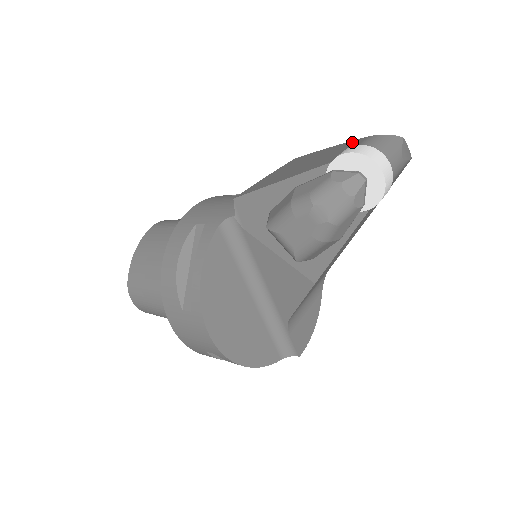
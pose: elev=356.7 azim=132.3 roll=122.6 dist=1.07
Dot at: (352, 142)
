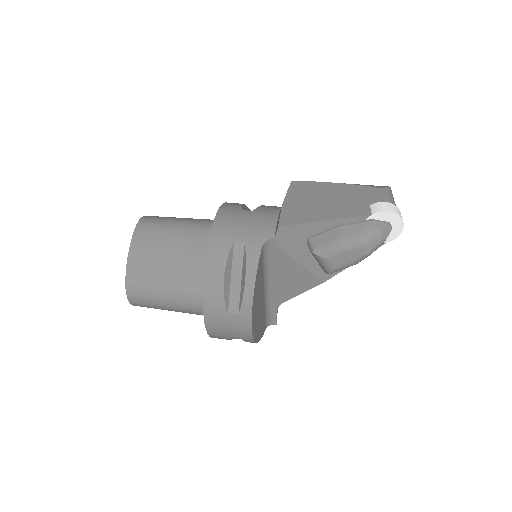
Dot at: (363, 189)
